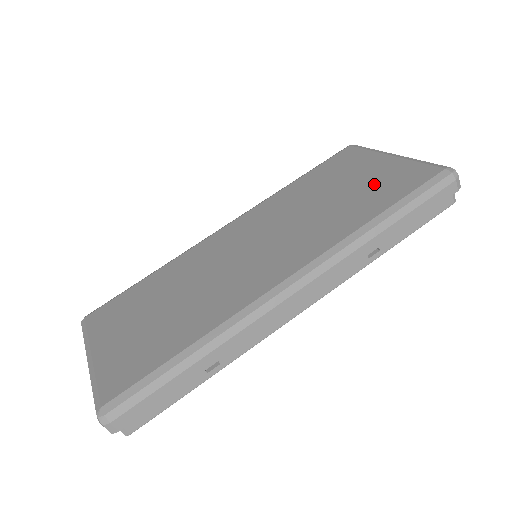
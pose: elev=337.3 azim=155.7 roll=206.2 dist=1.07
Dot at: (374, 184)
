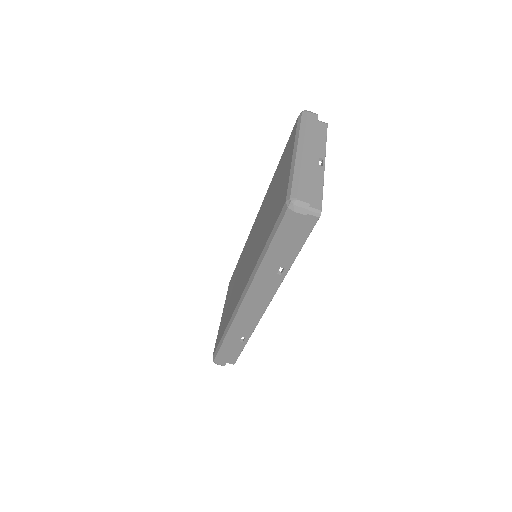
Dot at: (276, 202)
